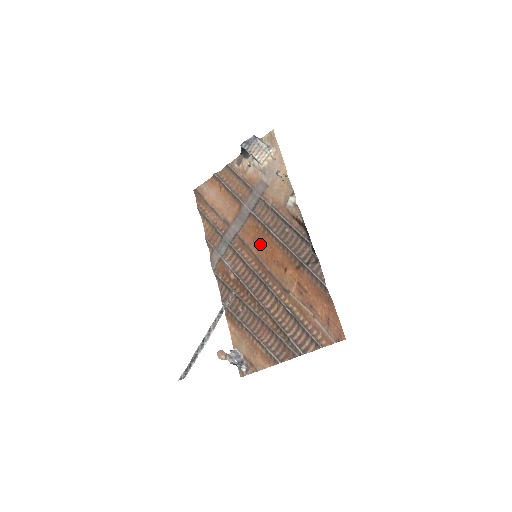
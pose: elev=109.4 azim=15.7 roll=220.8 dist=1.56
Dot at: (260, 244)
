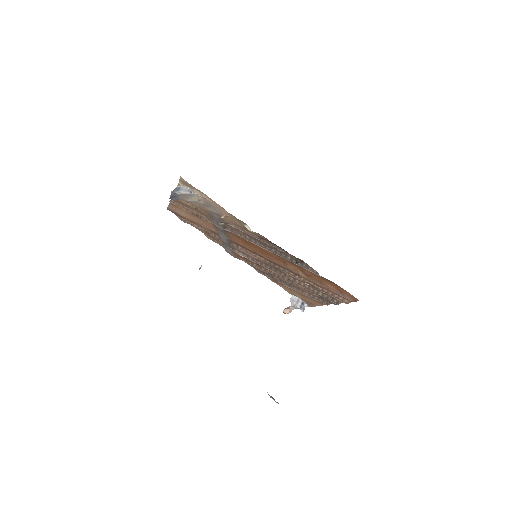
Dot at: (251, 247)
